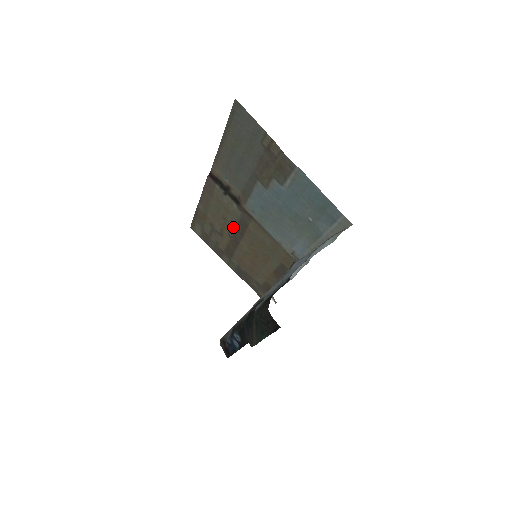
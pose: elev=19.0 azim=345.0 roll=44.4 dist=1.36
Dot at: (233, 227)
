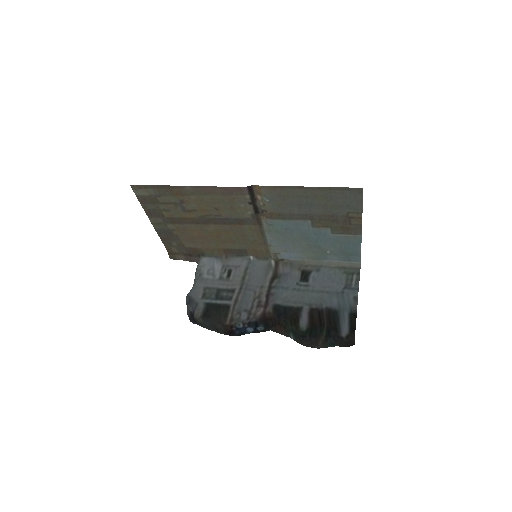
Dot at: (220, 217)
